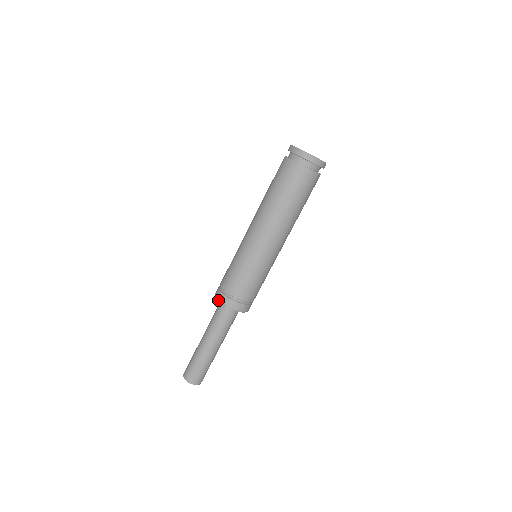
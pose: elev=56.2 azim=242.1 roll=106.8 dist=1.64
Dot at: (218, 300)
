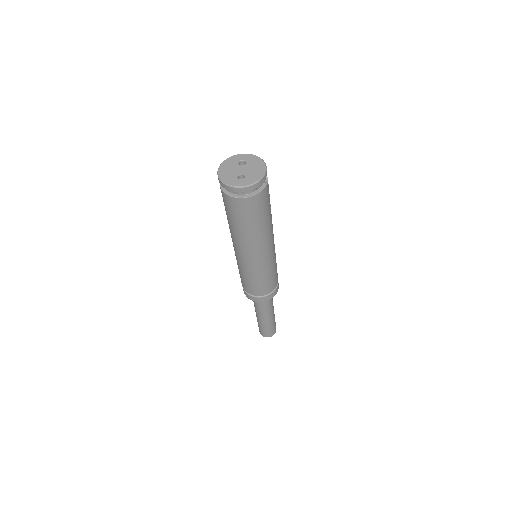
Dot at: occluded
